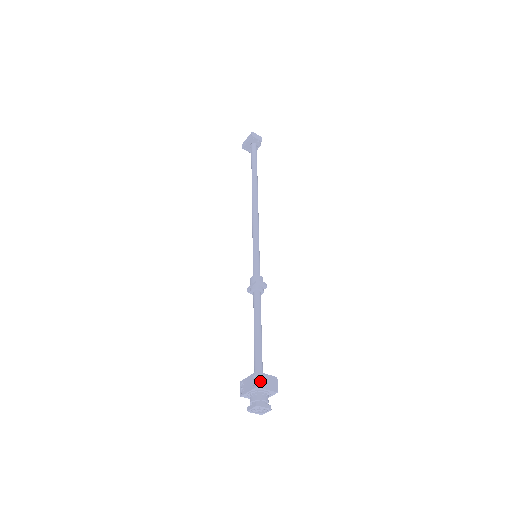
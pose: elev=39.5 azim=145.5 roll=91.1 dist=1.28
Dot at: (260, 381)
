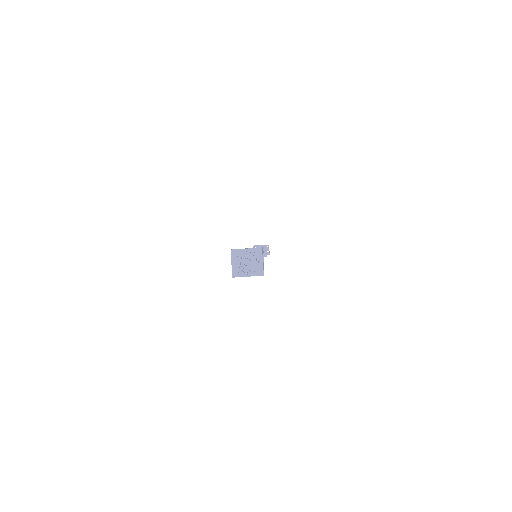
Dot at: occluded
